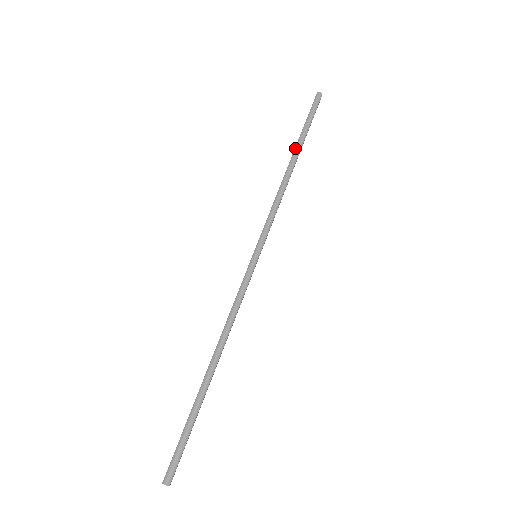
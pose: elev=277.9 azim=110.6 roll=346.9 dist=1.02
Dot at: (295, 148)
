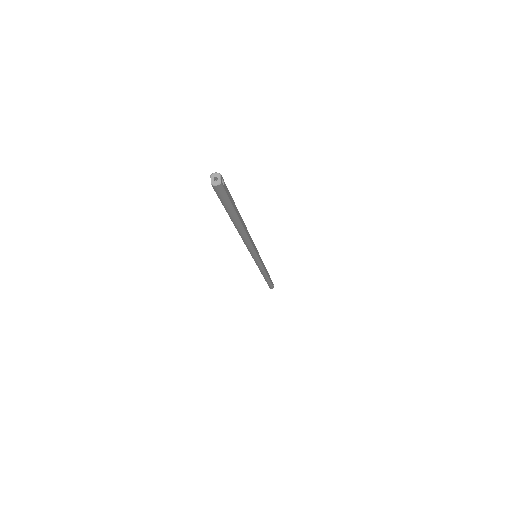
Dot at: occluded
